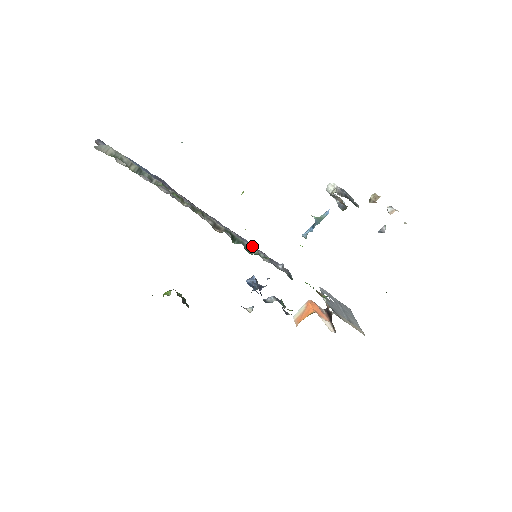
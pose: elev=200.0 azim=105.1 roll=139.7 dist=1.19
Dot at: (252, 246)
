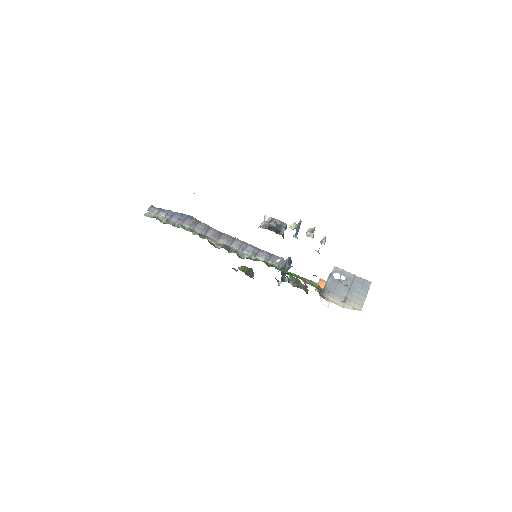
Dot at: (254, 249)
